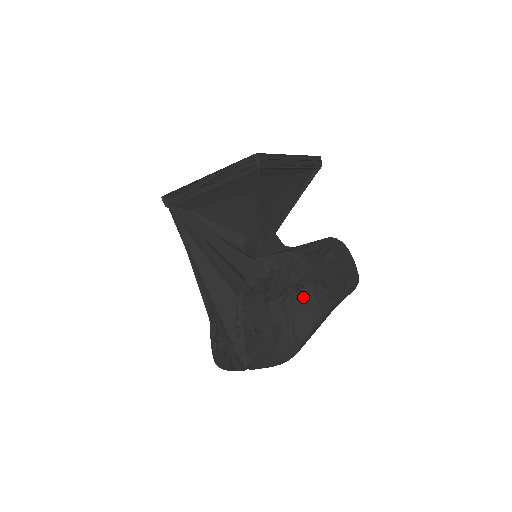
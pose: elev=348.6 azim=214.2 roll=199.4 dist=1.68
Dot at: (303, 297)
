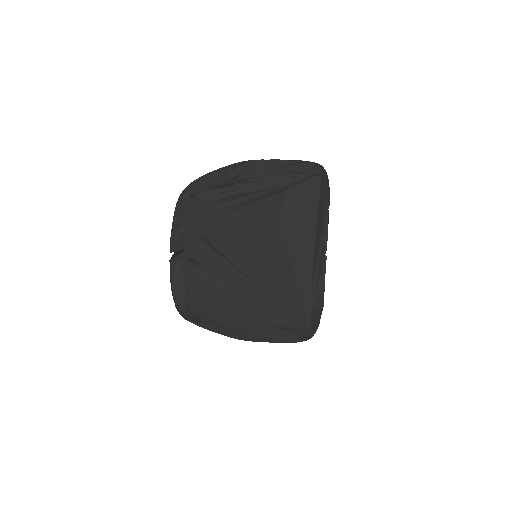
Dot at: occluded
